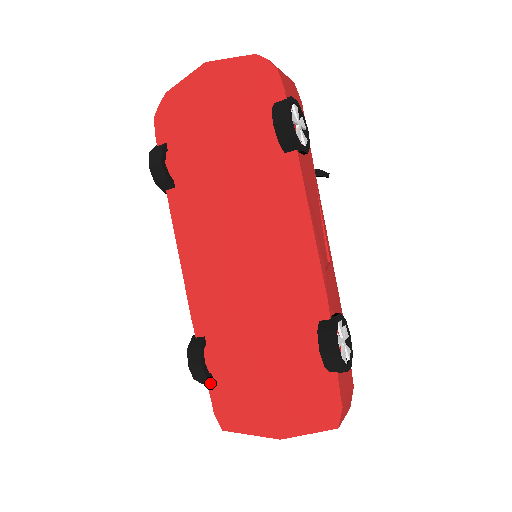
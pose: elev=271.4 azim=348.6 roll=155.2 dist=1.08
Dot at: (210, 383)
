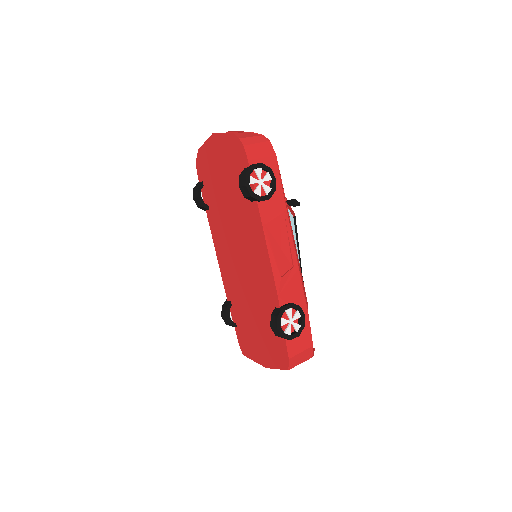
Dot at: (236, 328)
